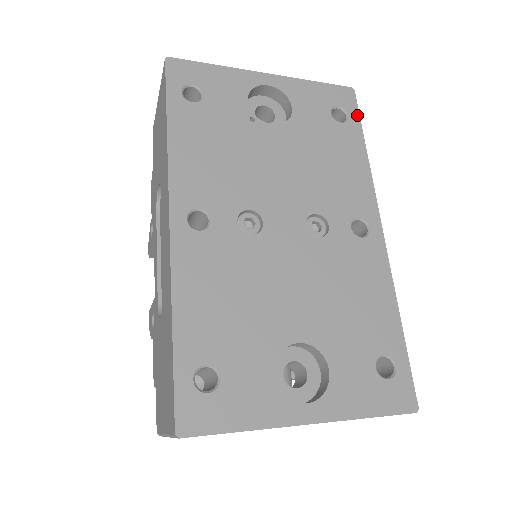
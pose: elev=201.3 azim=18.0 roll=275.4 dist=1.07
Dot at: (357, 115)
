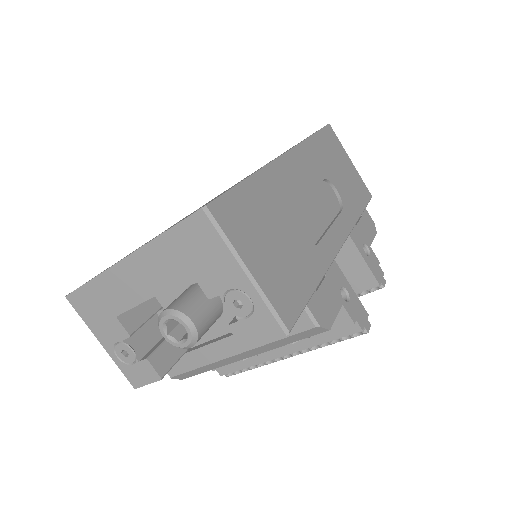
Dot at: (320, 129)
